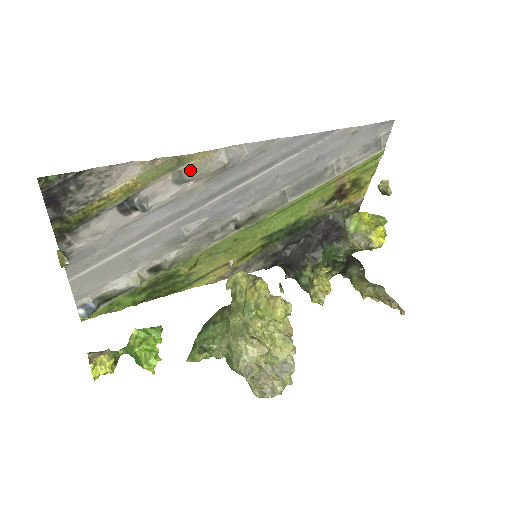
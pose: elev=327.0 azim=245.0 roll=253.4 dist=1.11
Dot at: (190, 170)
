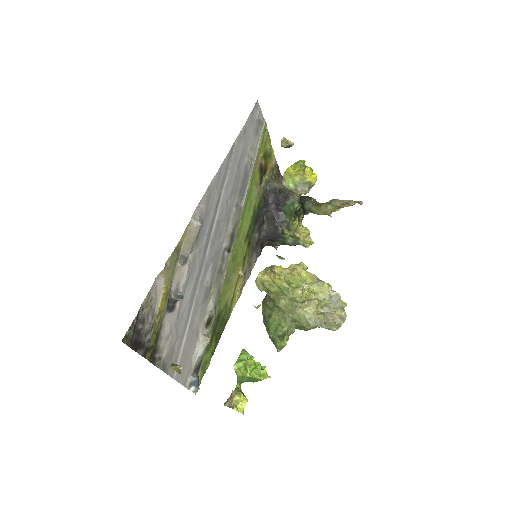
Dot at: (185, 249)
